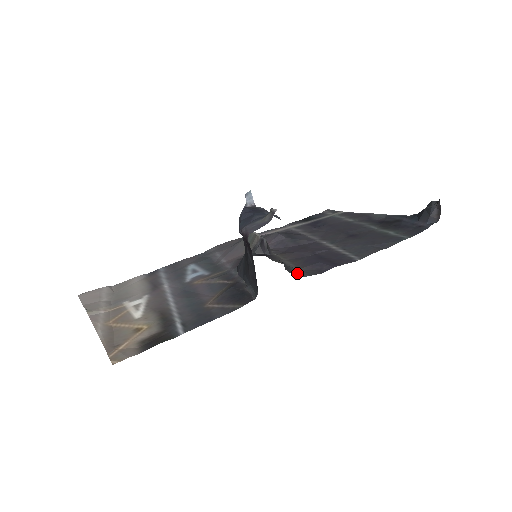
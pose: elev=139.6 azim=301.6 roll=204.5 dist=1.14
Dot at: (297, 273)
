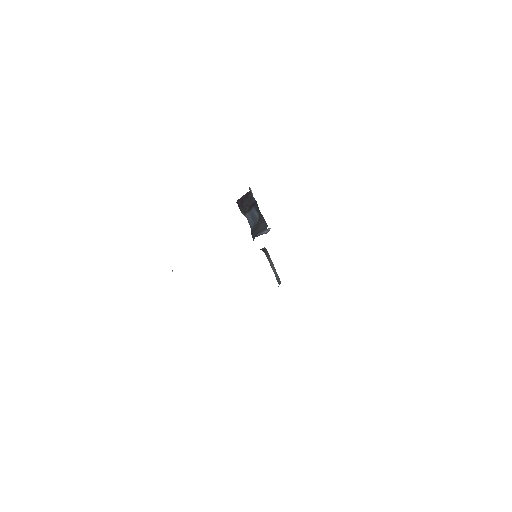
Dot at: occluded
